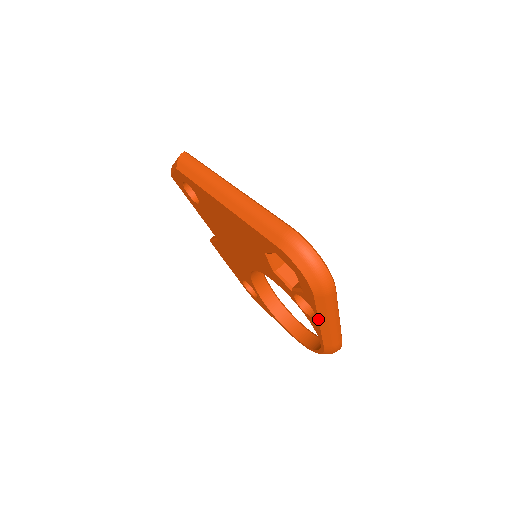
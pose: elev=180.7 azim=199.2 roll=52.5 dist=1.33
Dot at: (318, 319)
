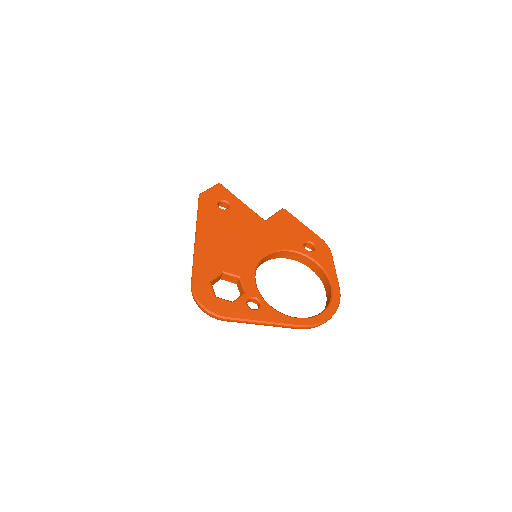
Dot at: occluded
